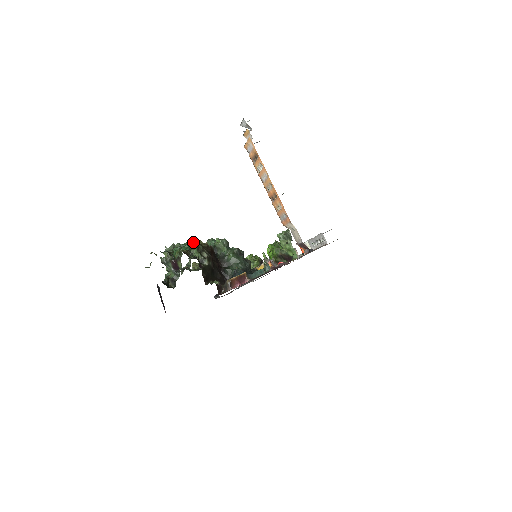
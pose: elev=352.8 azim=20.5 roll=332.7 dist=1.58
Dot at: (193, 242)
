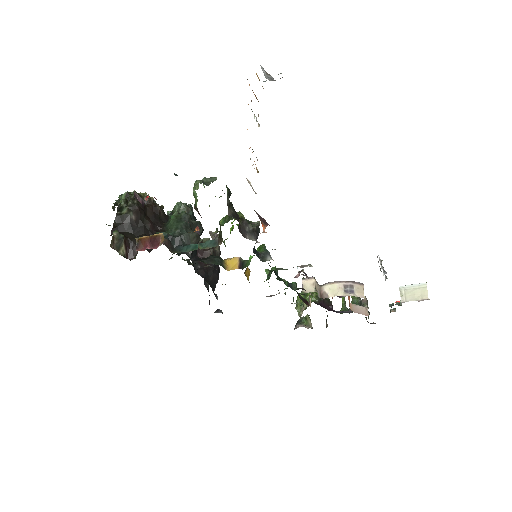
Dot at: (133, 191)
